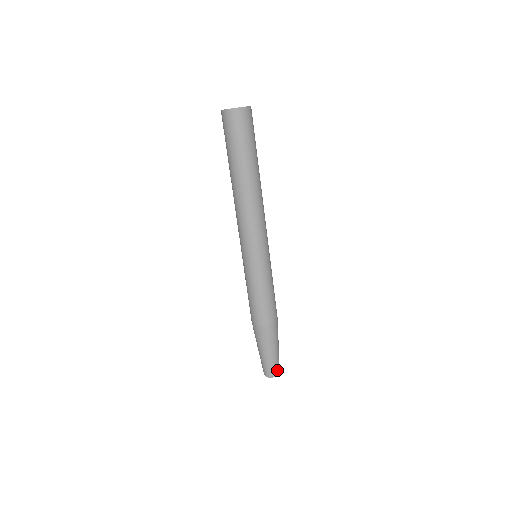
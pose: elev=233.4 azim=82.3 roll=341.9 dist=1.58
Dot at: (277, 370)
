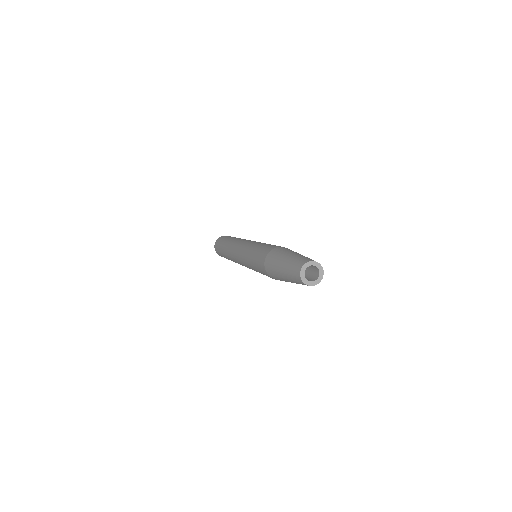
Dot at: occluded
